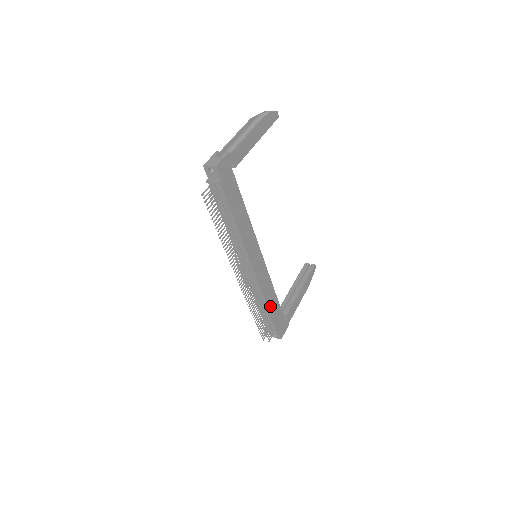
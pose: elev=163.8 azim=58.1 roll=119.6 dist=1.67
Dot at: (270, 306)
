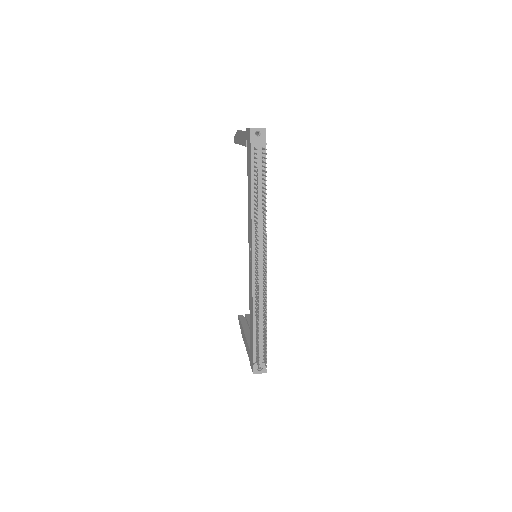
Dot at: (265, 320)
